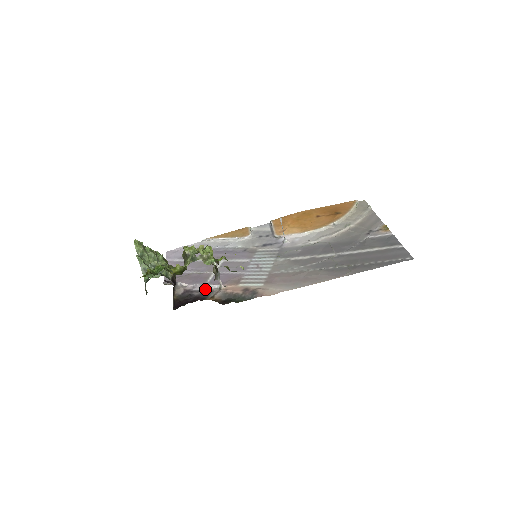
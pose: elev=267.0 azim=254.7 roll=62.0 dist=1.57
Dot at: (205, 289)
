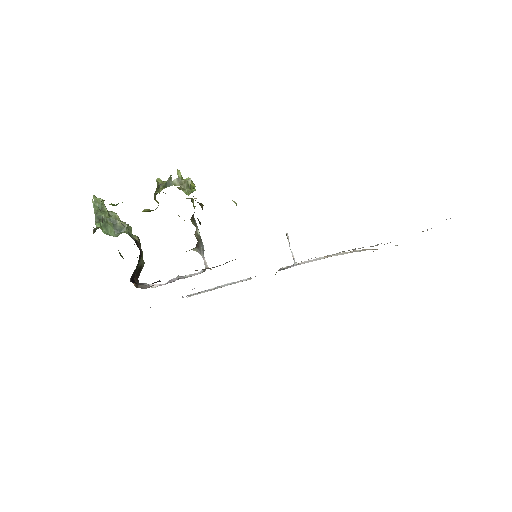
Dot at: (182, 278)
